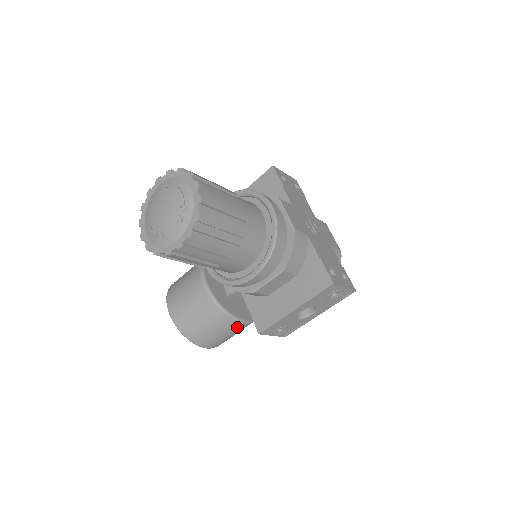
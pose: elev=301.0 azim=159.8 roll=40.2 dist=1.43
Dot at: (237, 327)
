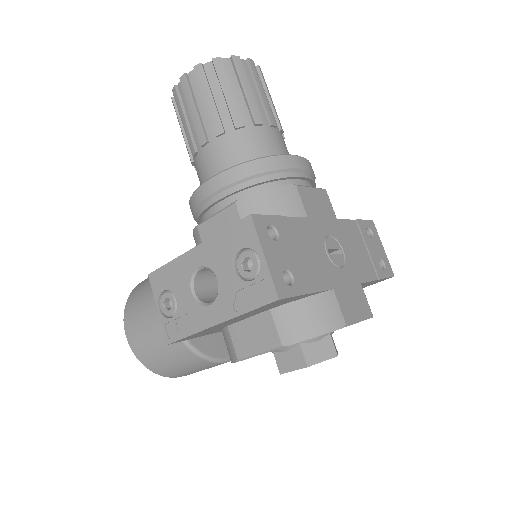
Dot at: occluded
